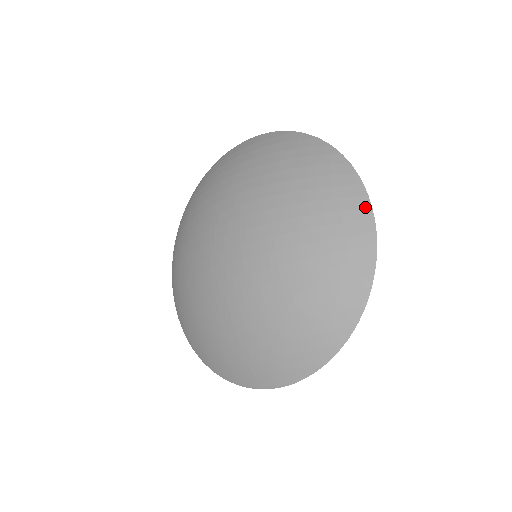
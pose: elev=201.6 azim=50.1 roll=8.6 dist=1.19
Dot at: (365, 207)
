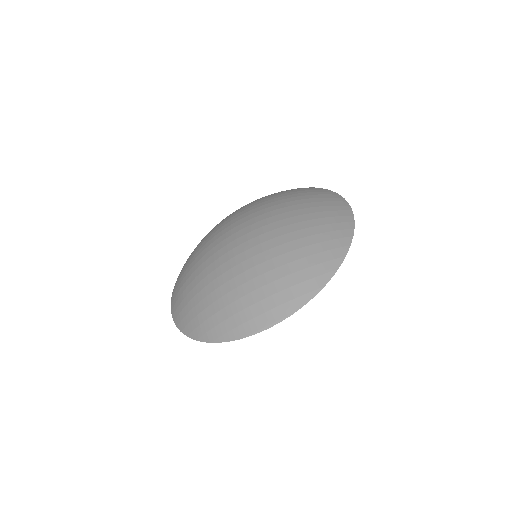
Dot at: (343, 201)
